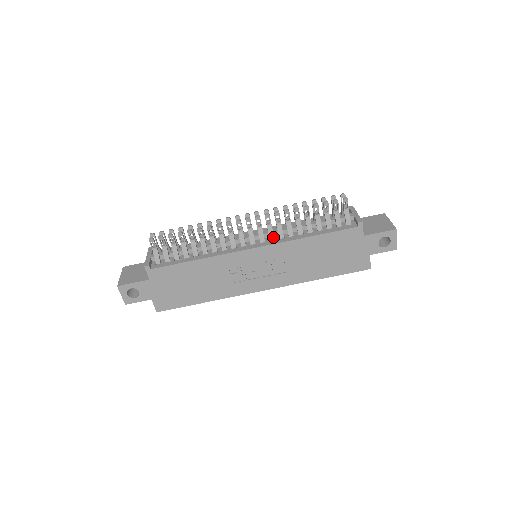
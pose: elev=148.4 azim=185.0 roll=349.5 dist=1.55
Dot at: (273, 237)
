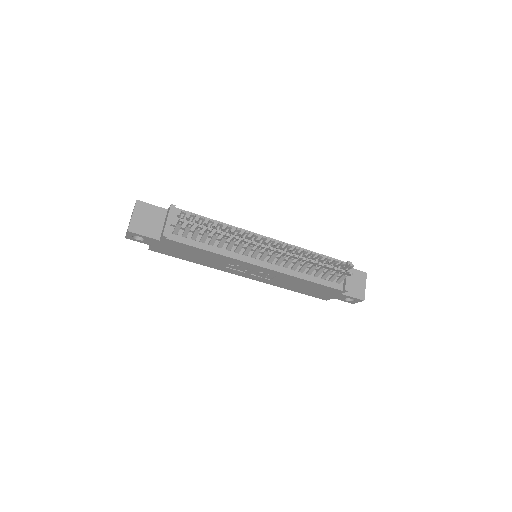
Dot at: (280, 264)
